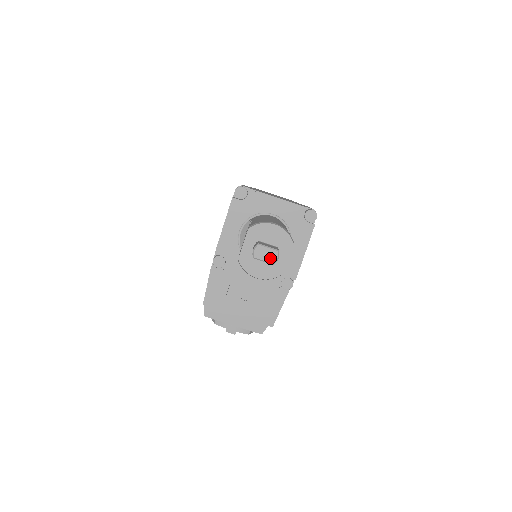
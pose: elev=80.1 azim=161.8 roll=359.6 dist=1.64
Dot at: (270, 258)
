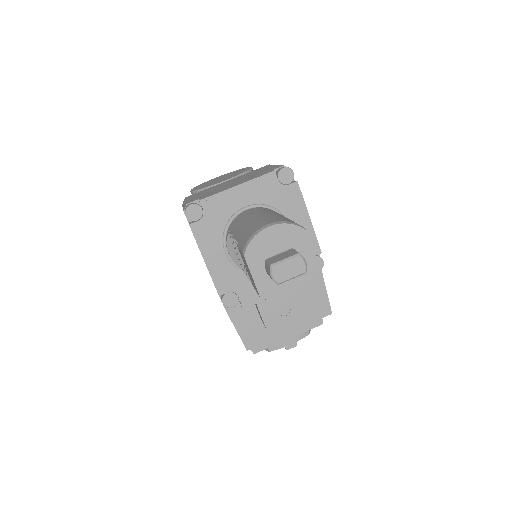
Dot at: (296, 270)
